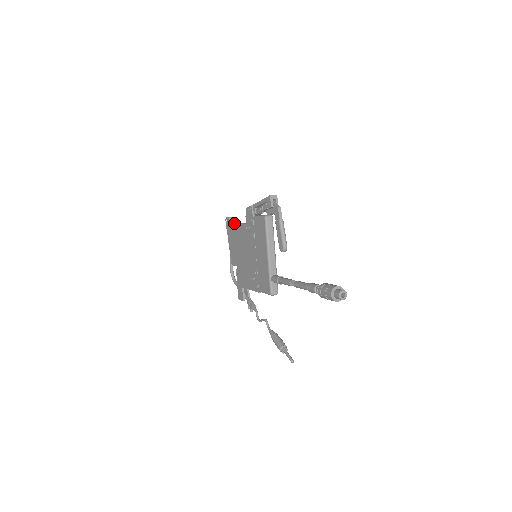
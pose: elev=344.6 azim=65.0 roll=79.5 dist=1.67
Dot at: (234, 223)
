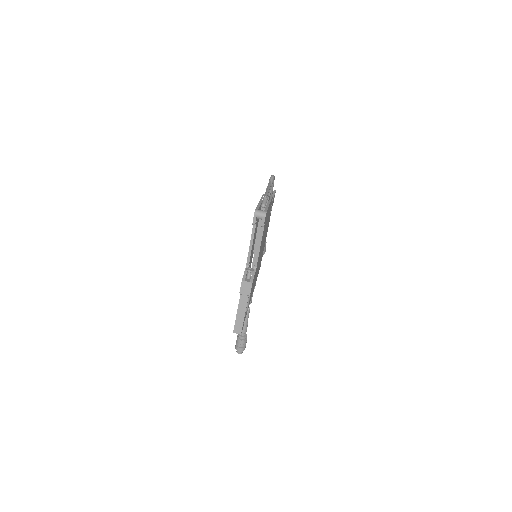
Dot at: occluded
